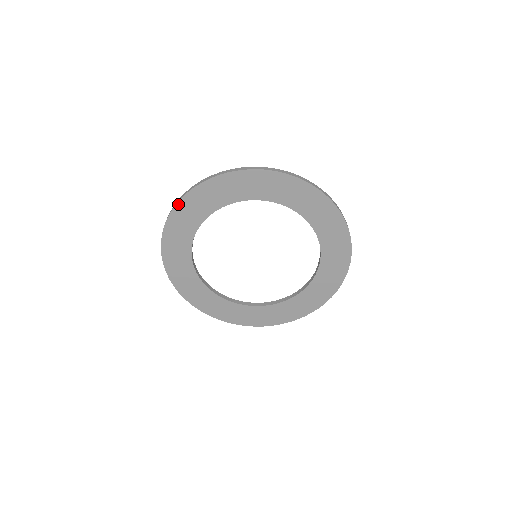
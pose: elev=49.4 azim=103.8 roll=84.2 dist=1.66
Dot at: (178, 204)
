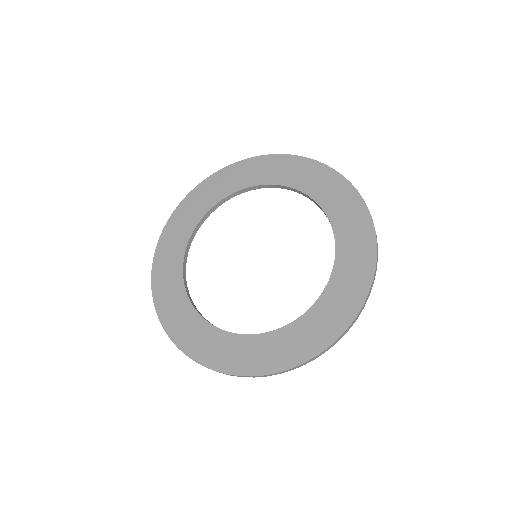
Dot at: (154, 262)
